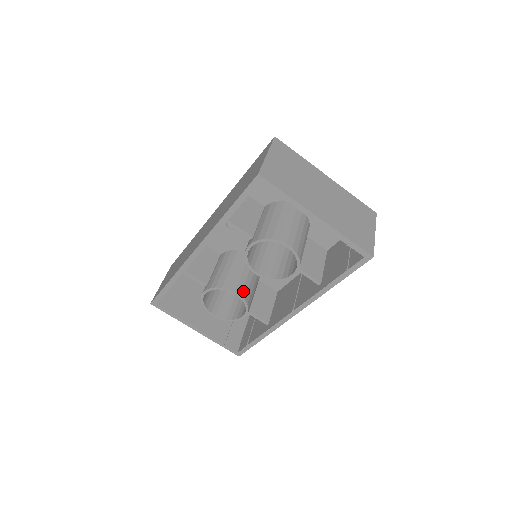
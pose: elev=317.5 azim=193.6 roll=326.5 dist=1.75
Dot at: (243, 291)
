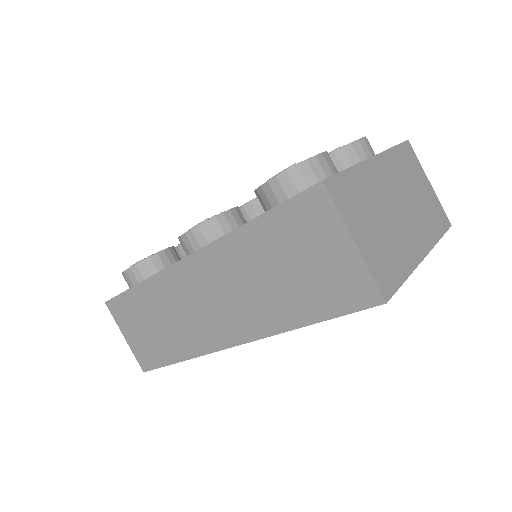
Dot at: occluded
